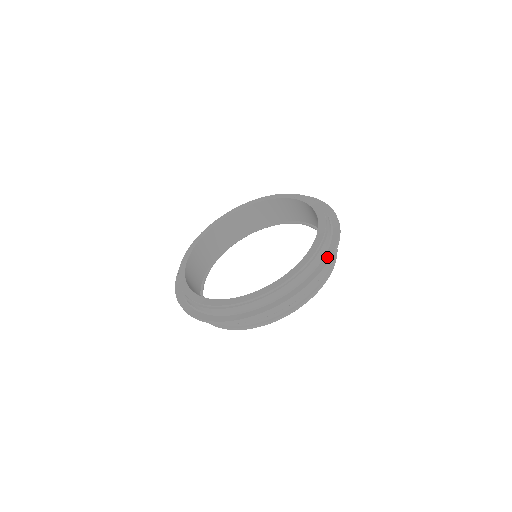
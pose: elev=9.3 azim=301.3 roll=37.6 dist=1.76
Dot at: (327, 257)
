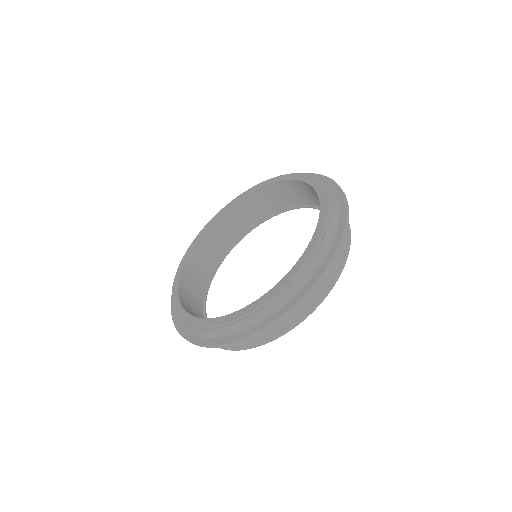
Dot at: (342, 213)
